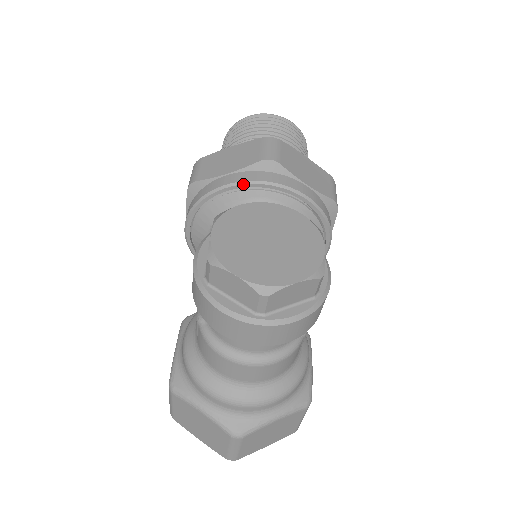
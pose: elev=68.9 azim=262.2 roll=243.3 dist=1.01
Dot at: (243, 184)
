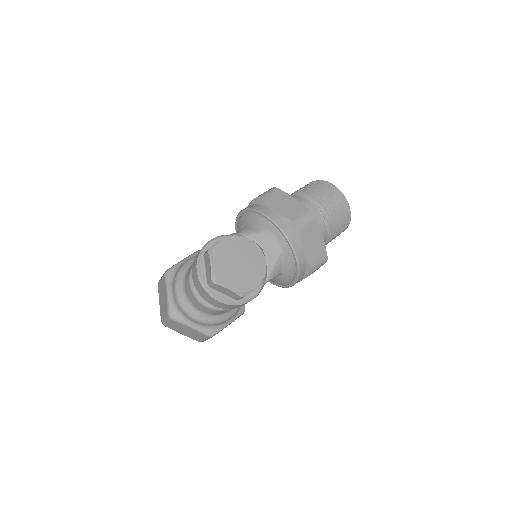
Dot at: (274, 223)
